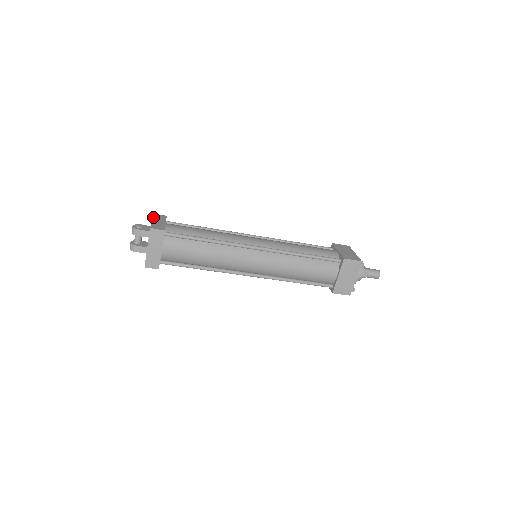
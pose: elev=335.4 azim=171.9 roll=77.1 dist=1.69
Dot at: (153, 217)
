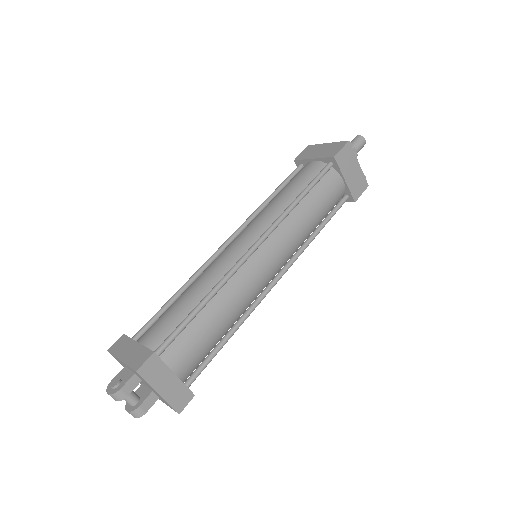
Dot at: (114, 355)
